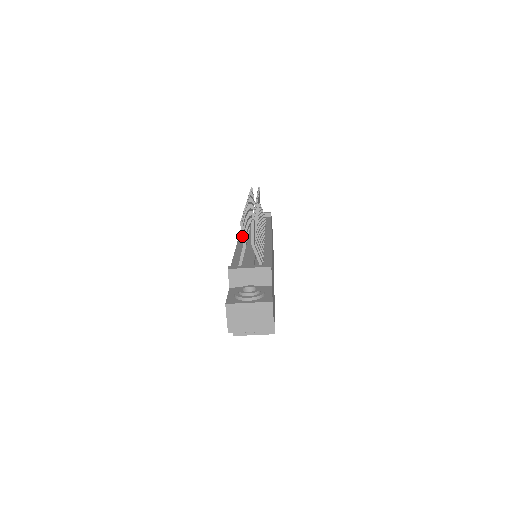
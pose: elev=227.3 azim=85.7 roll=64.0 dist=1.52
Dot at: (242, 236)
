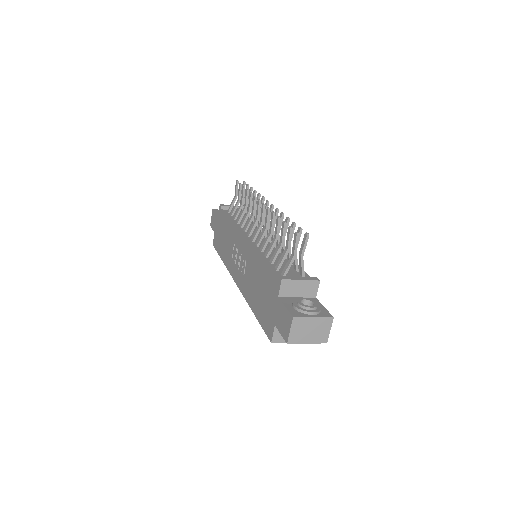
Dot at: (295, 247)
